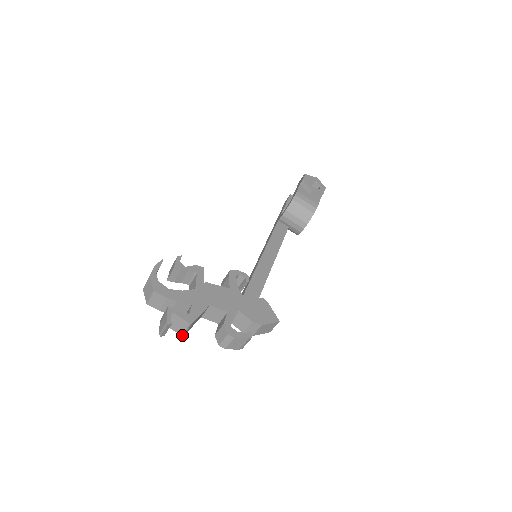
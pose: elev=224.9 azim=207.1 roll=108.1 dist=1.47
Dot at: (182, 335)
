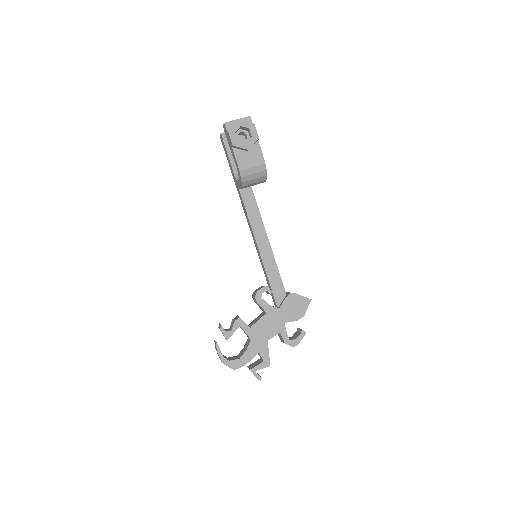
Dot at: occluded
